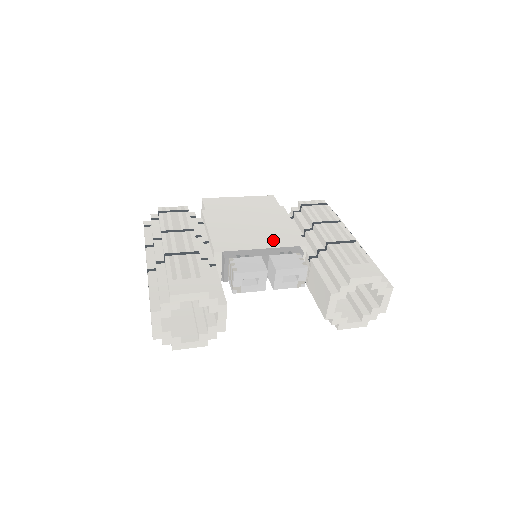
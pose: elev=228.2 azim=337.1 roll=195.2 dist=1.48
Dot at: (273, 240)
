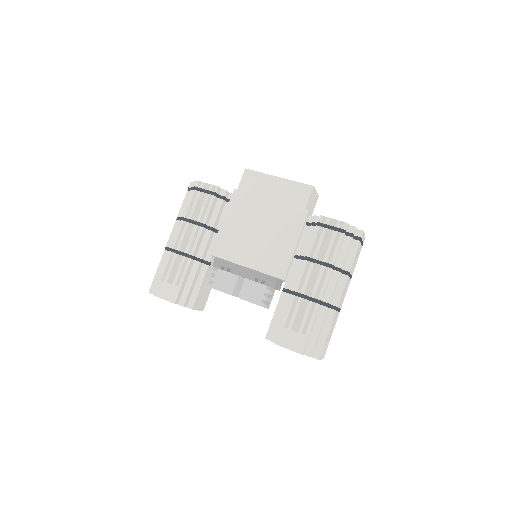
Dot at: (261, 260)
